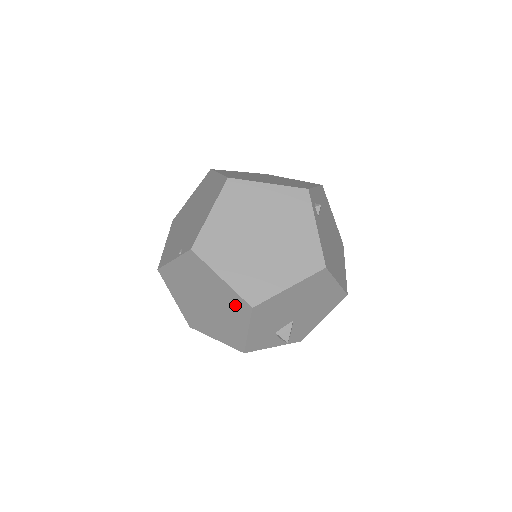
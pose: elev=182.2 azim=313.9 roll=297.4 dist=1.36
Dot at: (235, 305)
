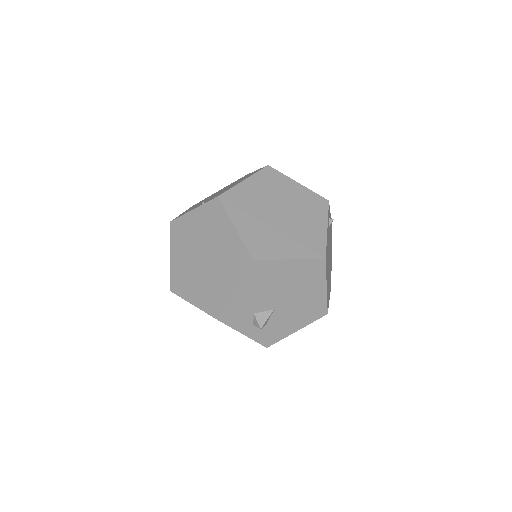
Dot at: (235, 258)
